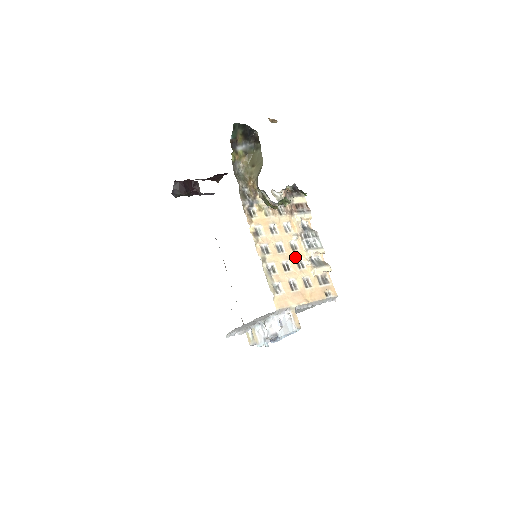
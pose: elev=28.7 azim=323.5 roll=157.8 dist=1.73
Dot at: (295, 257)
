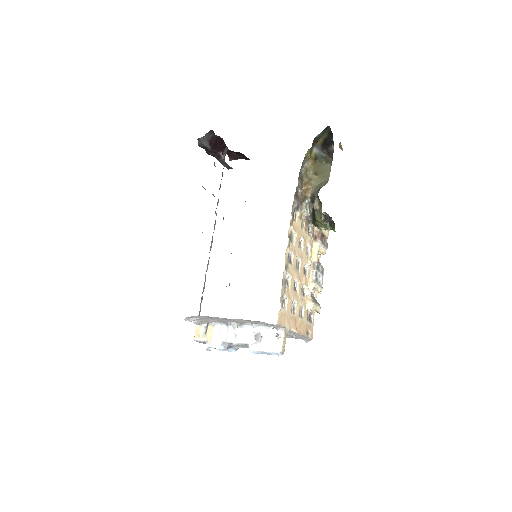
Dot at: (303, 281)
